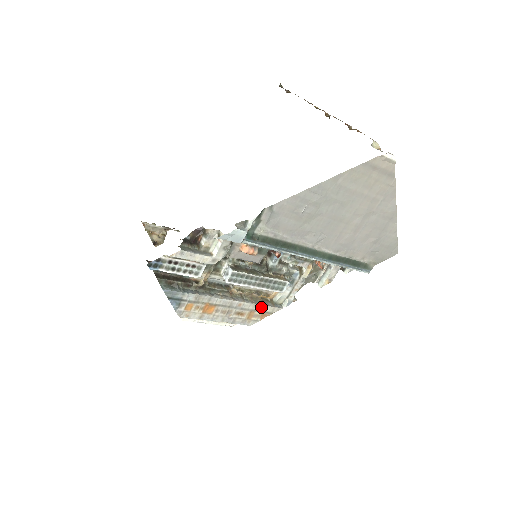
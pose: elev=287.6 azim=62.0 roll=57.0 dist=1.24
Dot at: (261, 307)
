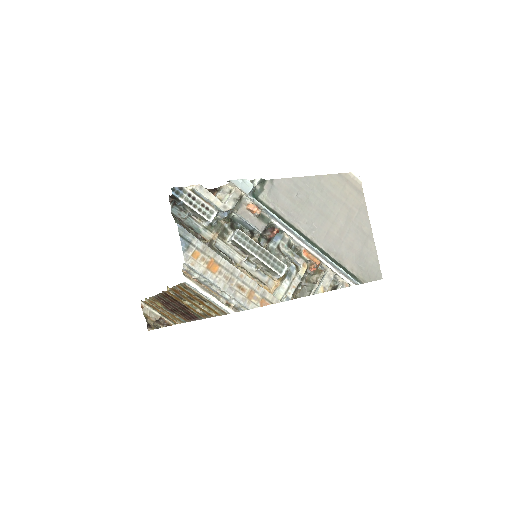
Dot at: (261, 289)
